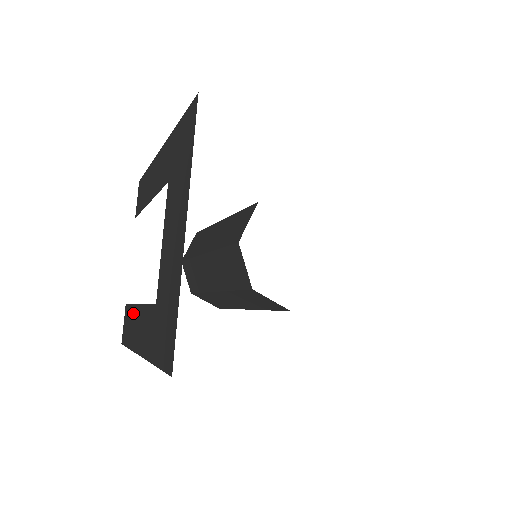
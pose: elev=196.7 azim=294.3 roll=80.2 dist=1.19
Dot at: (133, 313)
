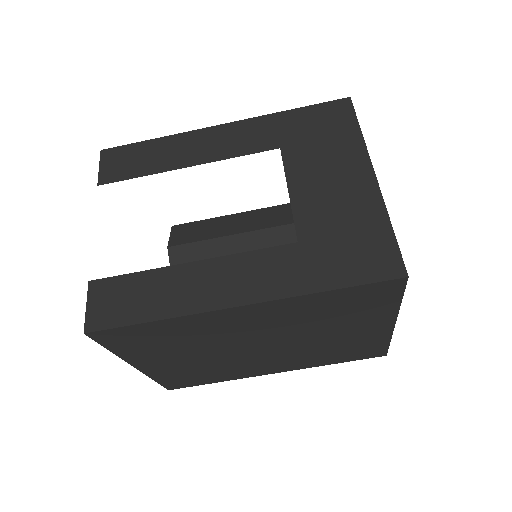
Dot at: (163, 277)
